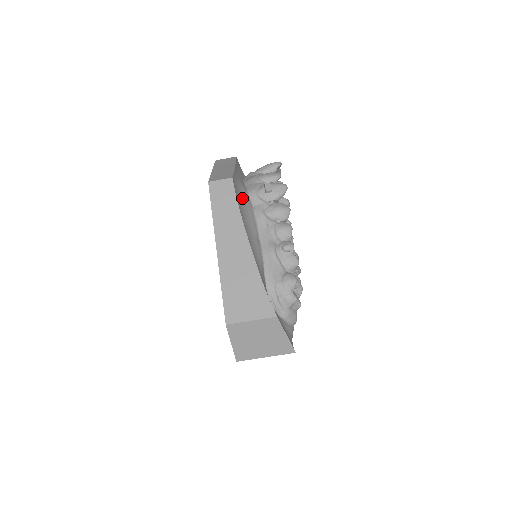
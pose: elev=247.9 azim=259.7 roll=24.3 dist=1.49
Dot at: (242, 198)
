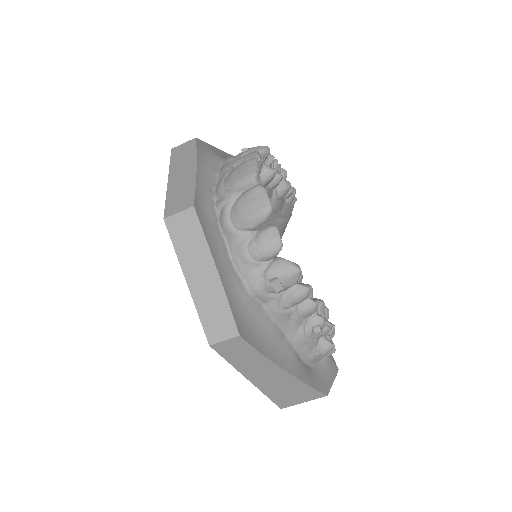
Dot at: (252, 321)
